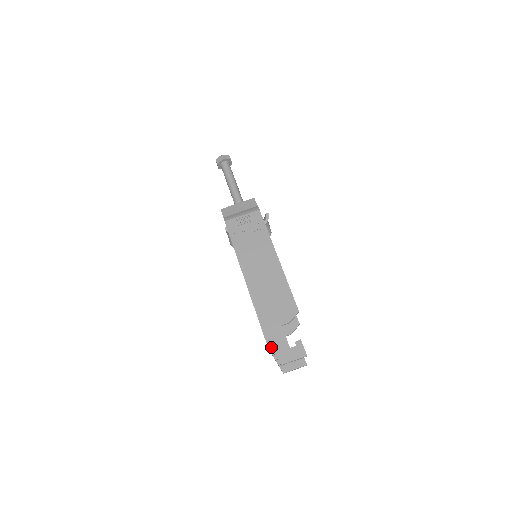
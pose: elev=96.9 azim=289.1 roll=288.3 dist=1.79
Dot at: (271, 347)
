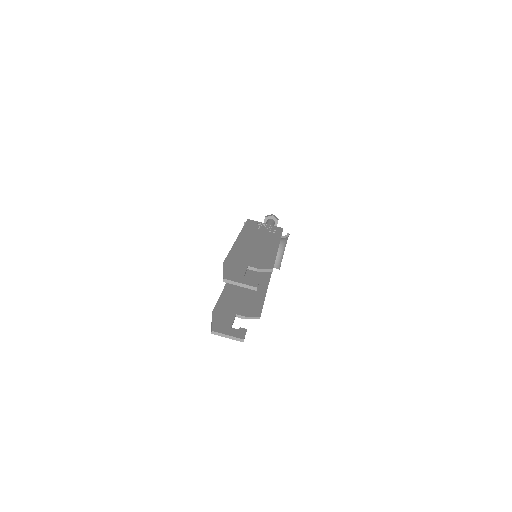
Dot at: (224, 268)
